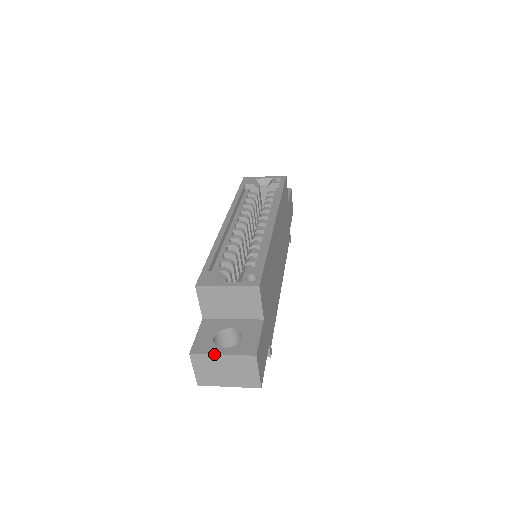
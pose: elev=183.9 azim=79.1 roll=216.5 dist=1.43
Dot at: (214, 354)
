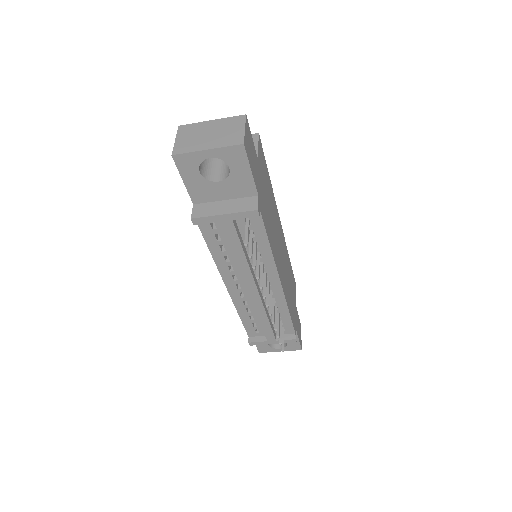
Dot at: (204, 121)
